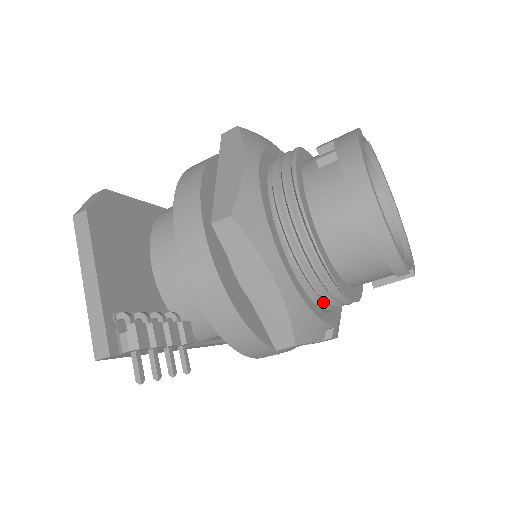
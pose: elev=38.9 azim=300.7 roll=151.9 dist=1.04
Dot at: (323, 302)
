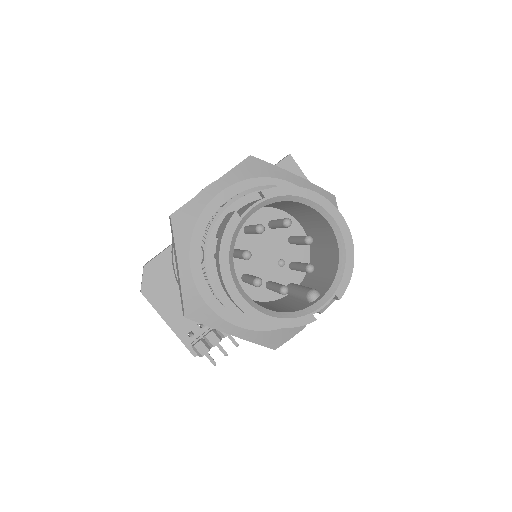
Dot at: occluded
